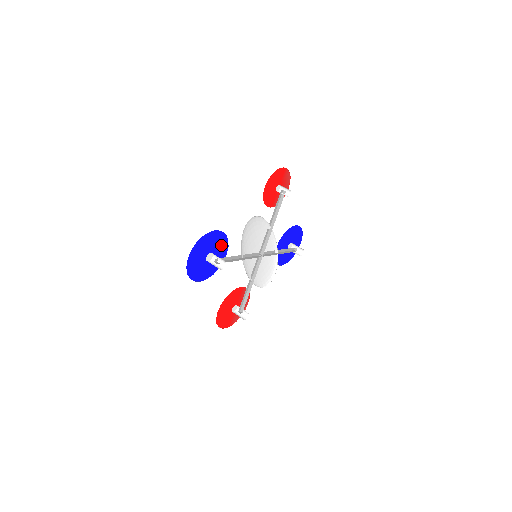
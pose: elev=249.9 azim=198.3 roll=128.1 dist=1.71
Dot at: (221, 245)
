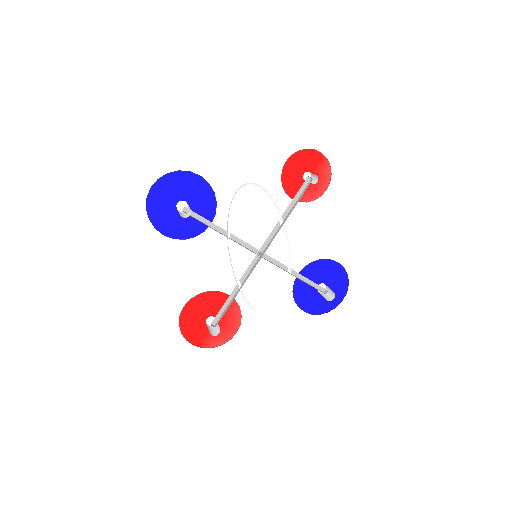
Dot at: (205, 204)
